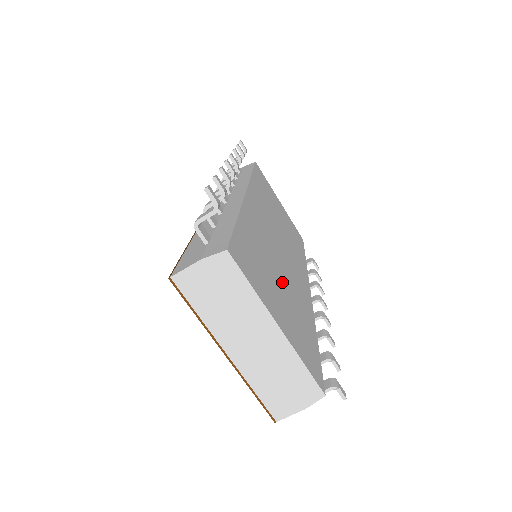
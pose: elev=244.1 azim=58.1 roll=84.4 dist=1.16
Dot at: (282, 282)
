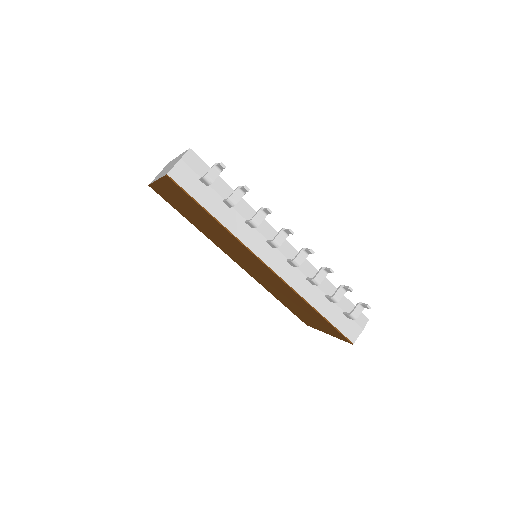
Dot at: occluded
